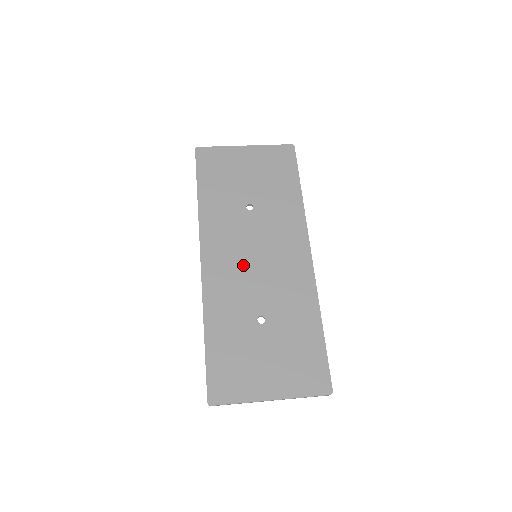
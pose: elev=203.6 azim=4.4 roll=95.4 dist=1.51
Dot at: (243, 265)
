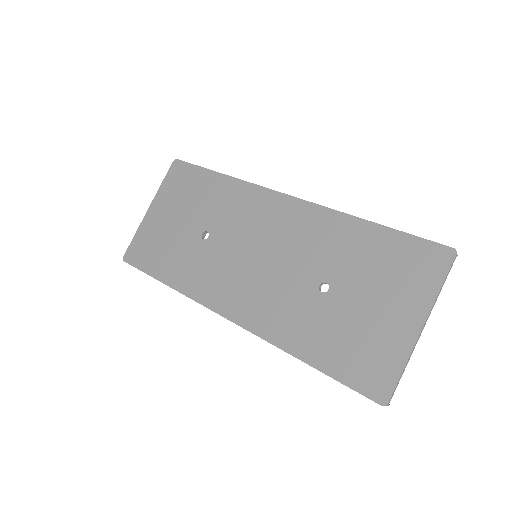
Dot at: (256, 275)
